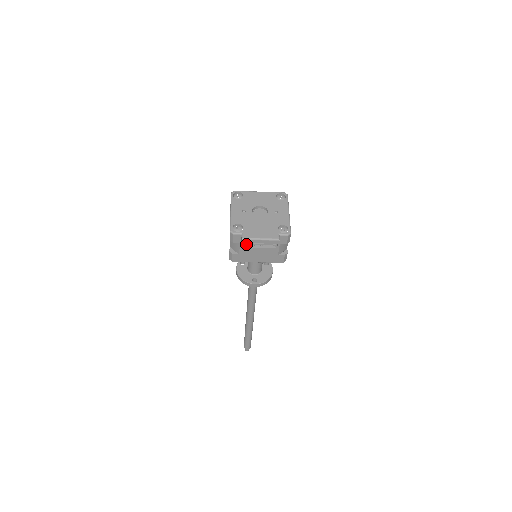
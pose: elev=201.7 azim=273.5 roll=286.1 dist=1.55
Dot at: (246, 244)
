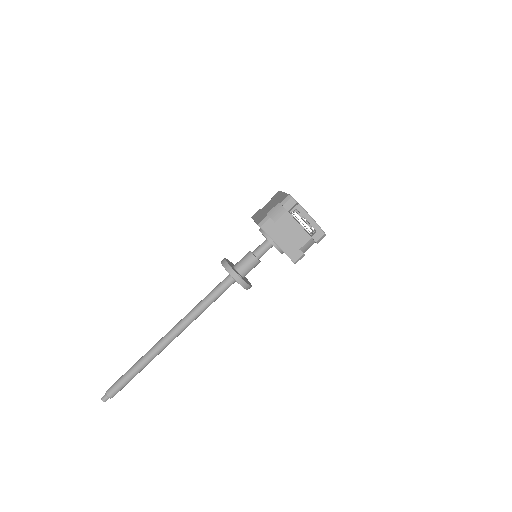
Dot at: (296, 212)
